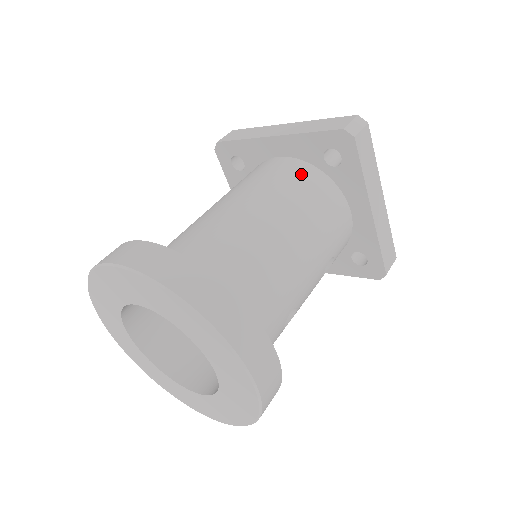
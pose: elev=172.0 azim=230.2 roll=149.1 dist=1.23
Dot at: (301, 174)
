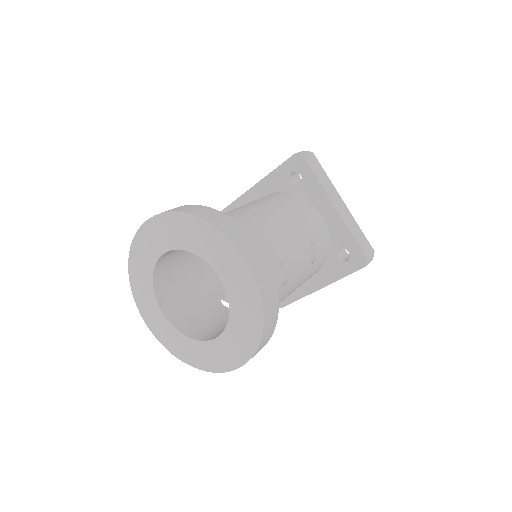
Dot at: (277, 195)
